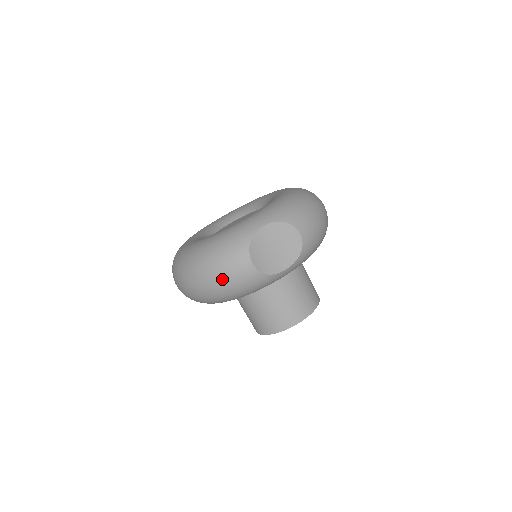
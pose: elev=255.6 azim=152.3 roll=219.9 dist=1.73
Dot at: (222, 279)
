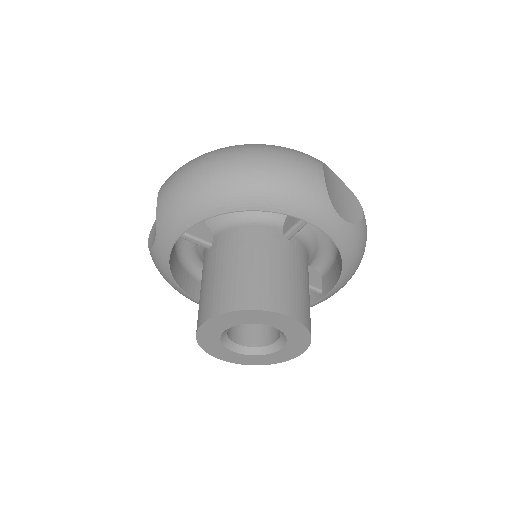
Dot at: (281, 158)
